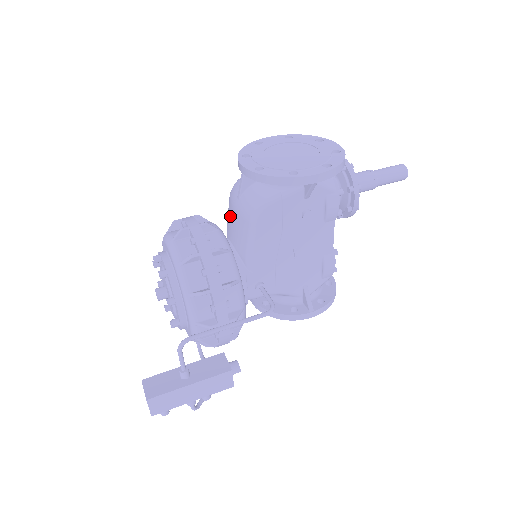
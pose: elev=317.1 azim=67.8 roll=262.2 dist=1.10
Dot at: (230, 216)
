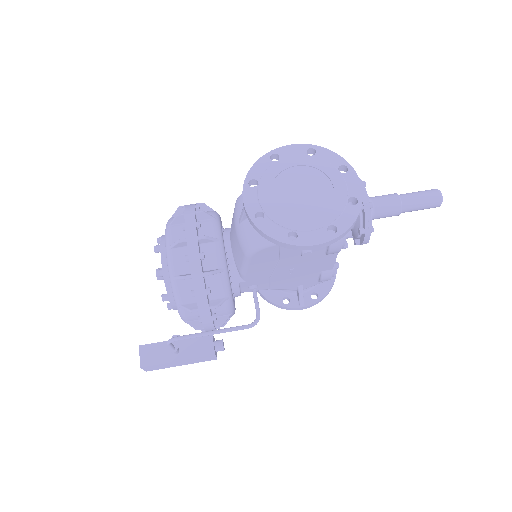
Dot at: (232, 225)
